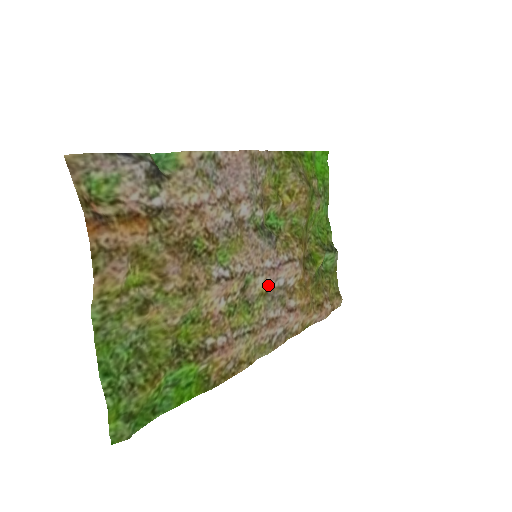
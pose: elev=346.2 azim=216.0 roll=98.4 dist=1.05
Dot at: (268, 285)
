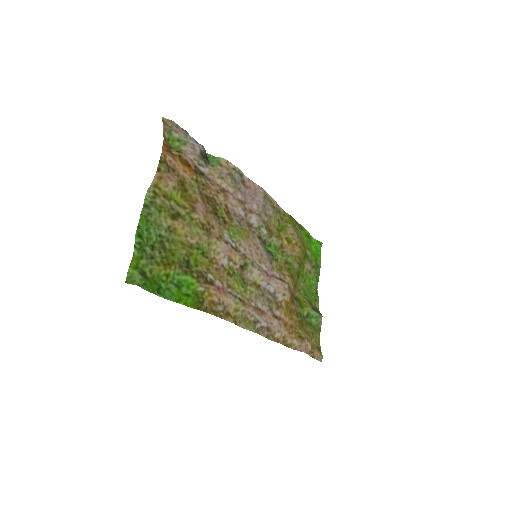
Dot at: (261, 282)
